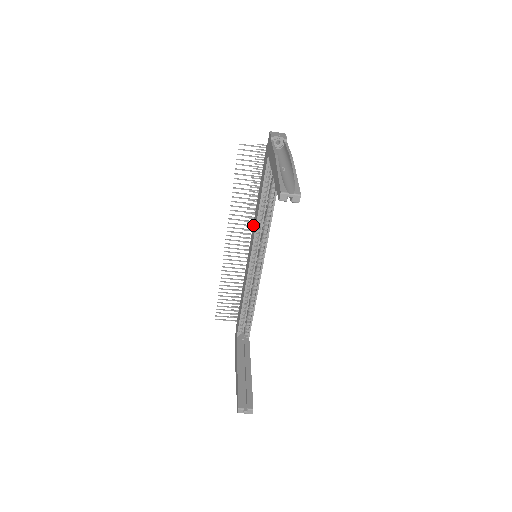
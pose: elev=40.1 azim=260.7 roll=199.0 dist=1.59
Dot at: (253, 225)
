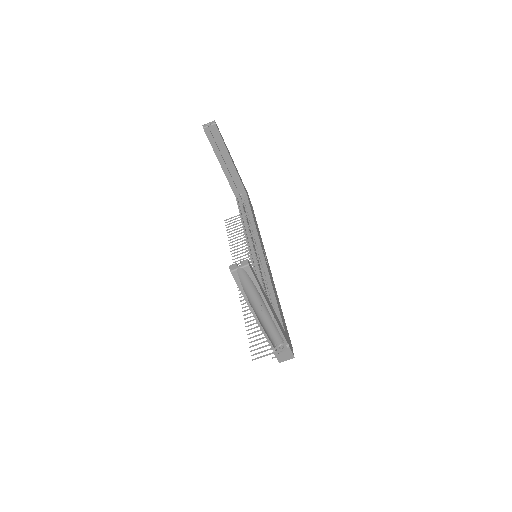
Dot at: occluded
